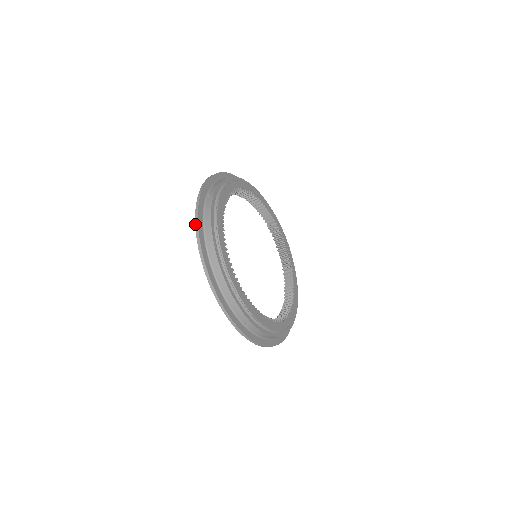
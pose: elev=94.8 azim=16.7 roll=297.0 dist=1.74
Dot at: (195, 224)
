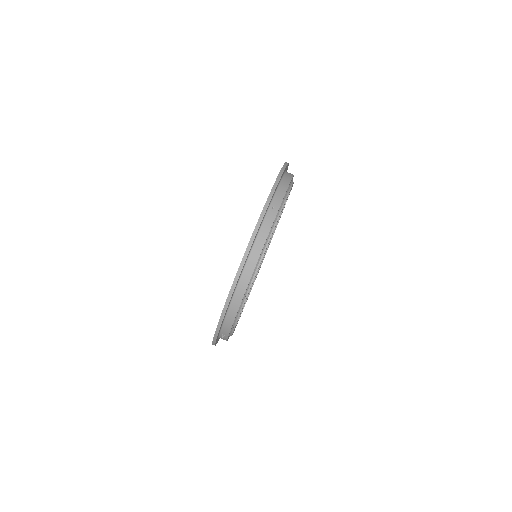
Dot at: (250, 240)
